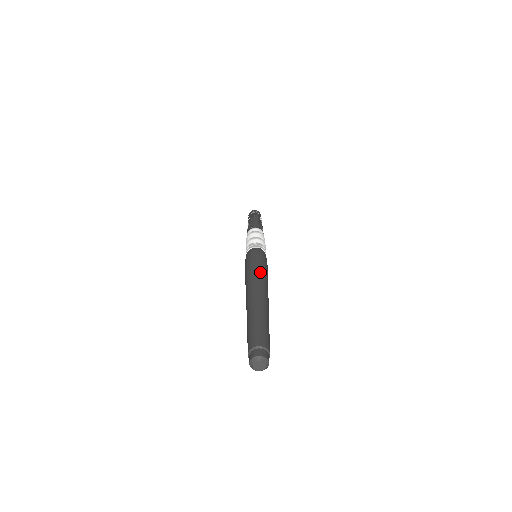
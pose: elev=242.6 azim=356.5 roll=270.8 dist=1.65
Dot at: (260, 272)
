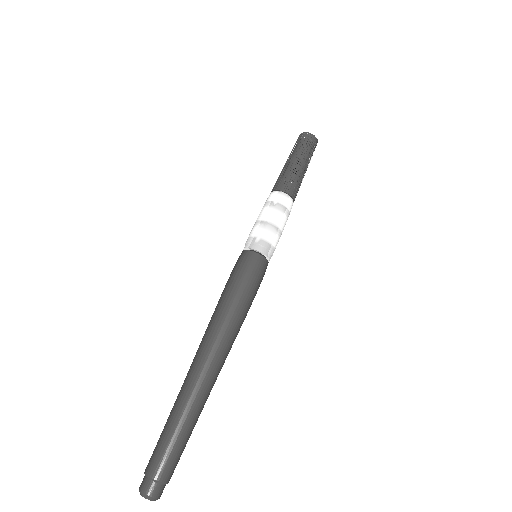
Dot at: (228, 319)
